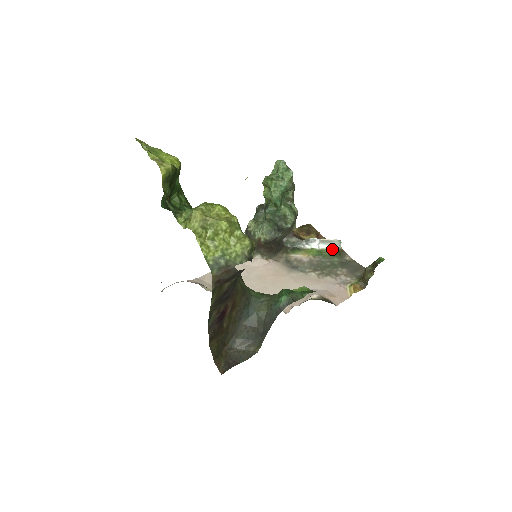
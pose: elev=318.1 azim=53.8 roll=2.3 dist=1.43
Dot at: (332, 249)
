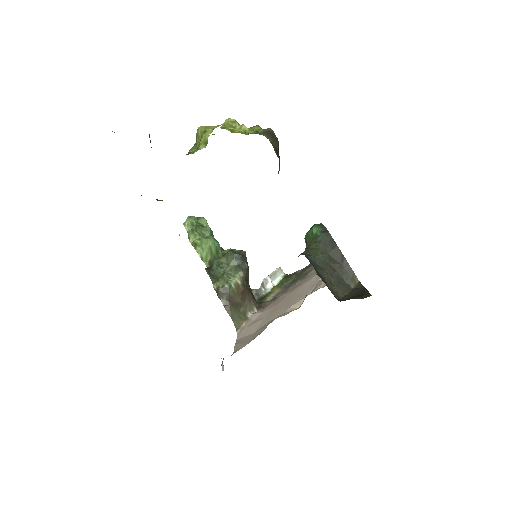
Dot at: (283, 278)
